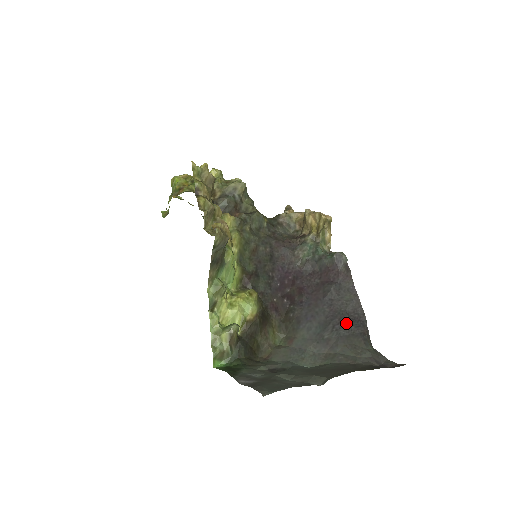
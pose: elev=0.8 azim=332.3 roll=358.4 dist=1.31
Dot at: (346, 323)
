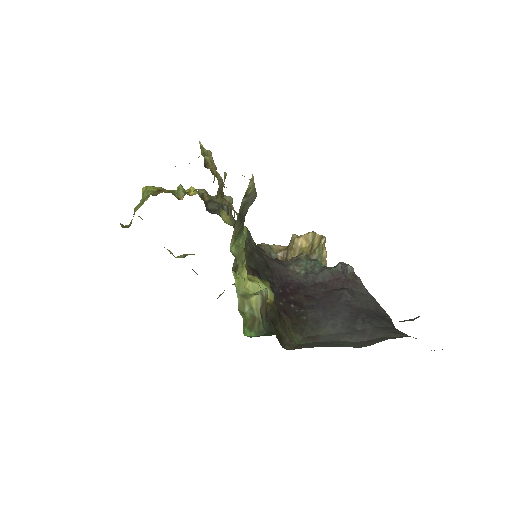
Dot at: (375, 318)
